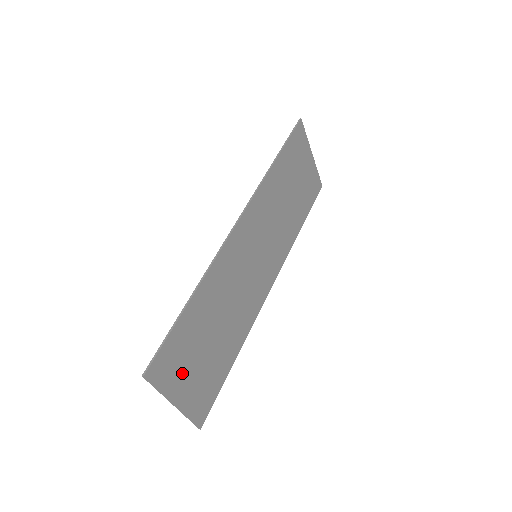
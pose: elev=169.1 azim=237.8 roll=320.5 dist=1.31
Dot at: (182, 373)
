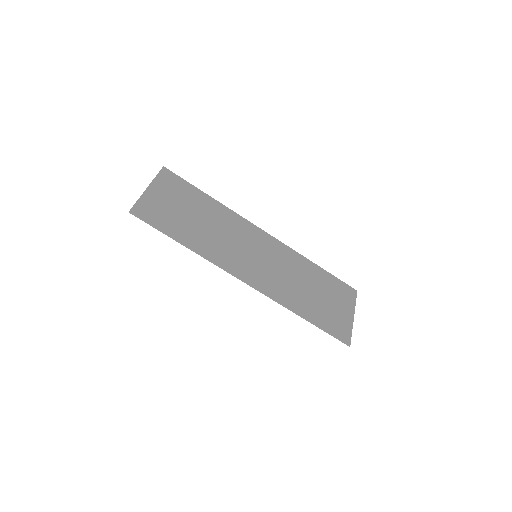
Dot at: (167, 192)
